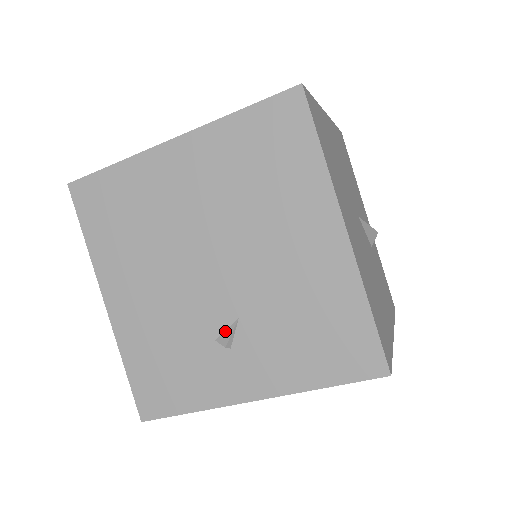
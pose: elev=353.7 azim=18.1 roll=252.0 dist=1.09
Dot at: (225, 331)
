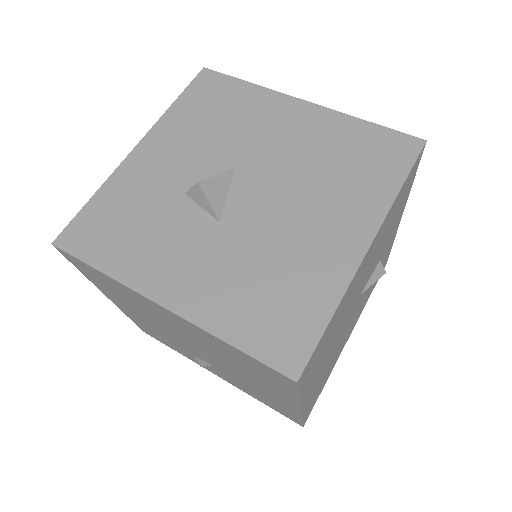
Dot at: (202, 361)
